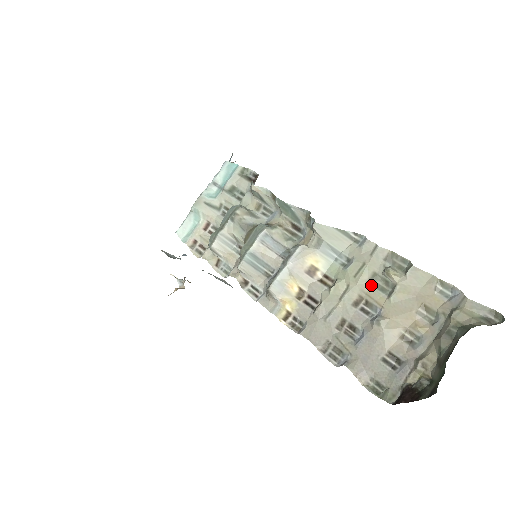
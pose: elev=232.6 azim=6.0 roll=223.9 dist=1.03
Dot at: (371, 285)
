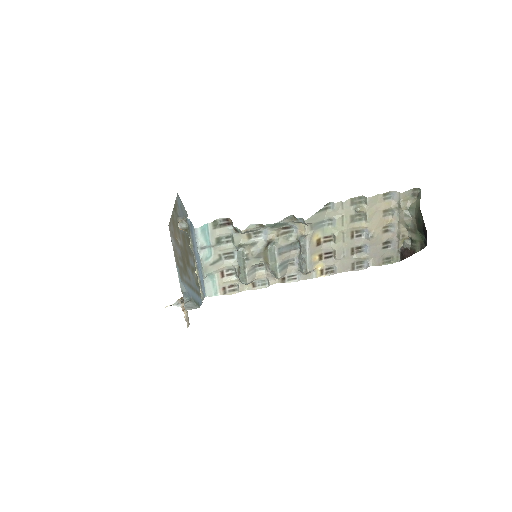
Dot at: (353, 222)
